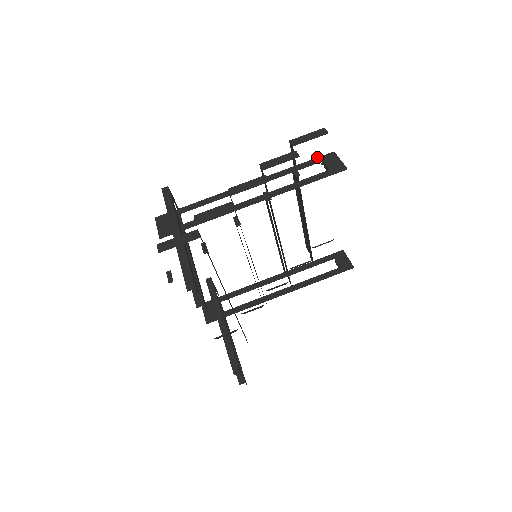
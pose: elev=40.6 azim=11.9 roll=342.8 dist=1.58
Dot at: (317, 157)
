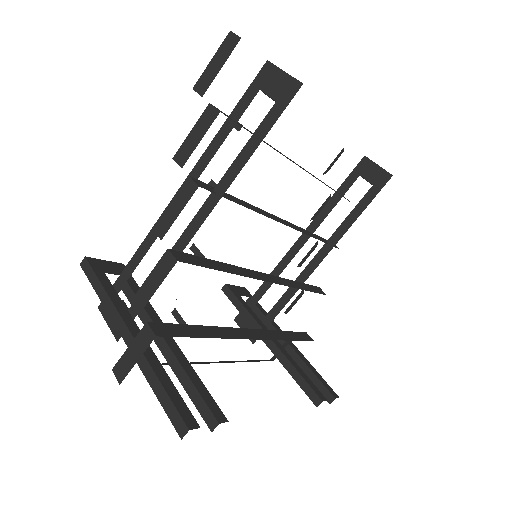
Dot at: occluded
